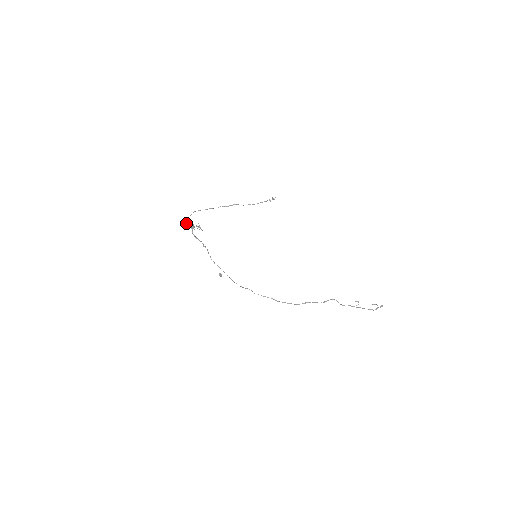
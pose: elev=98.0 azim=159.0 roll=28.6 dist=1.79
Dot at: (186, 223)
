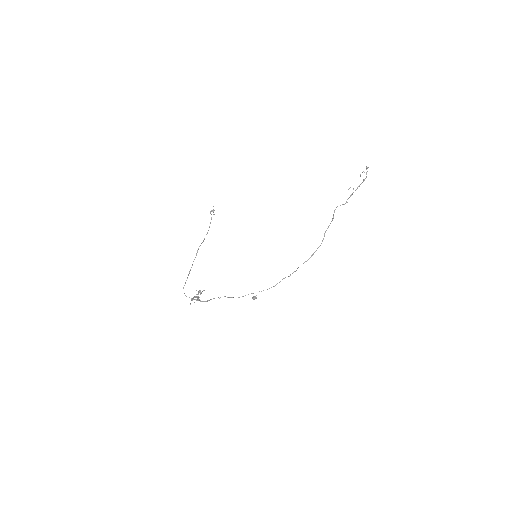
Dot at: occluded
